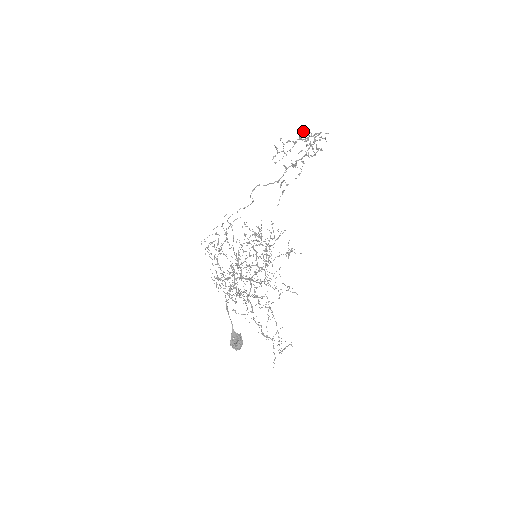
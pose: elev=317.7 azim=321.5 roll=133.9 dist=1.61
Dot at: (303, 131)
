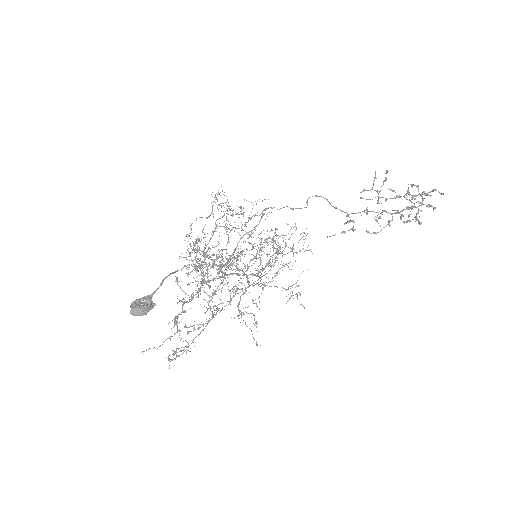
Dot at: occluded
